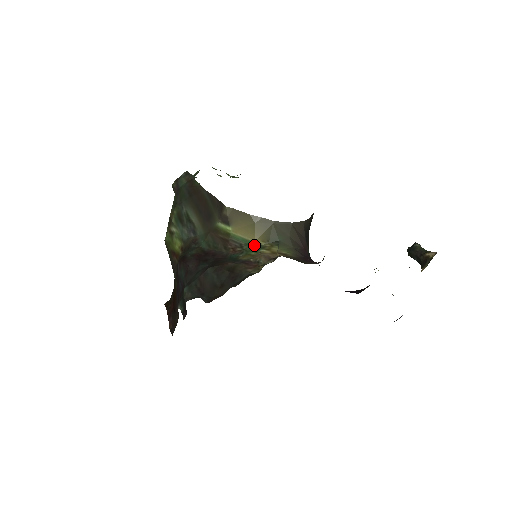
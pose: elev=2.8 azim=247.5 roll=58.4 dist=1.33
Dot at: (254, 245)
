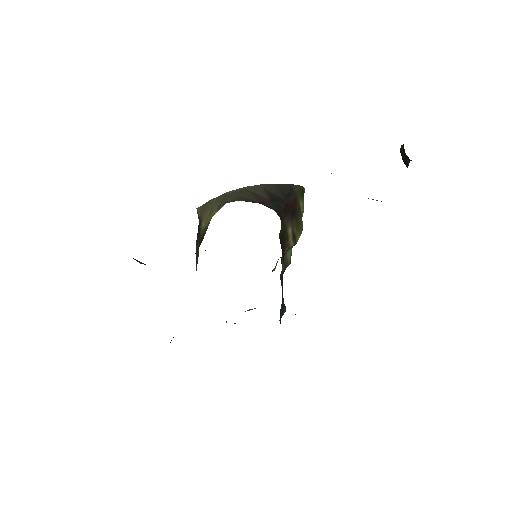
Dot at: occluded
